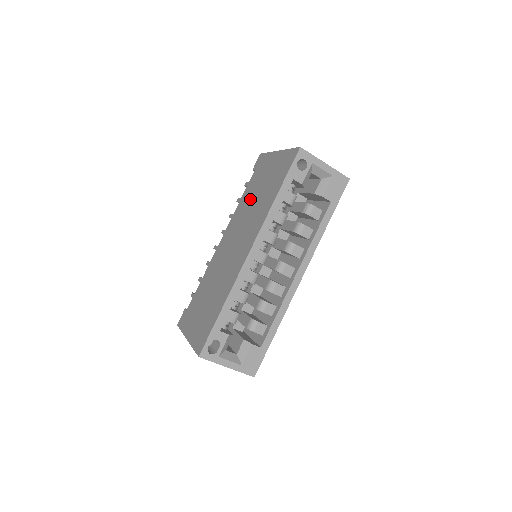
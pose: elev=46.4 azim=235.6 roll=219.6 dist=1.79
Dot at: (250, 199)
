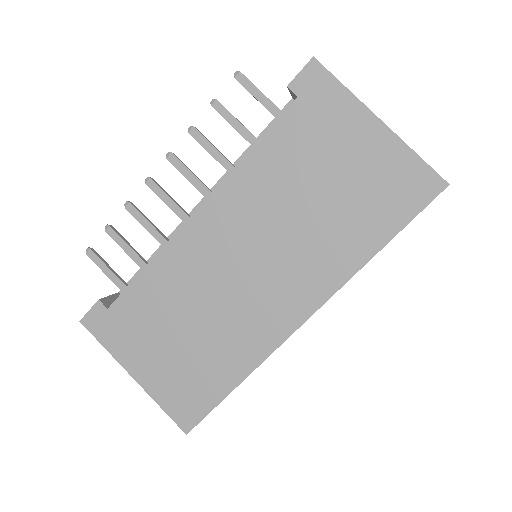
Dot at: (292, 182)
